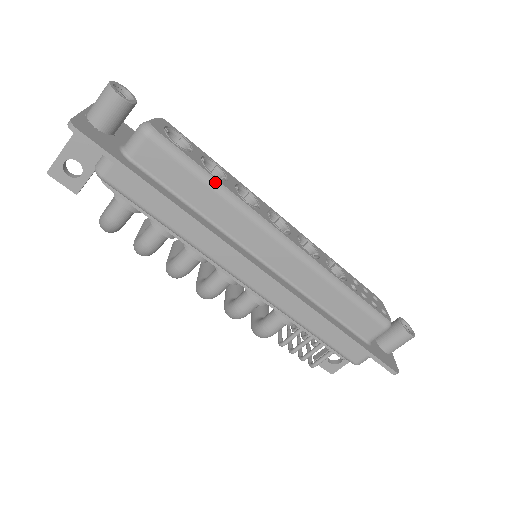
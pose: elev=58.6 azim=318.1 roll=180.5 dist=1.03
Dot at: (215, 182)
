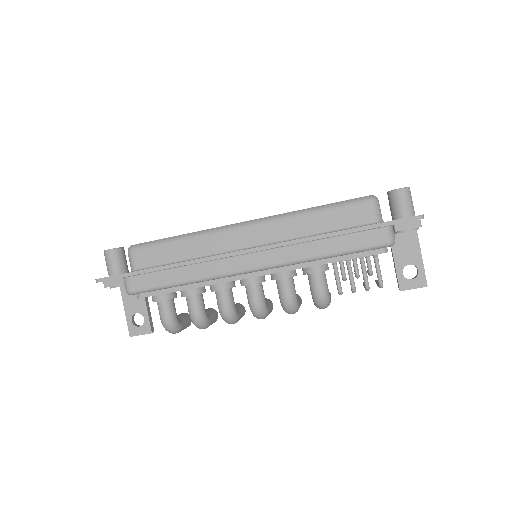
Dot at: (180, 236)
